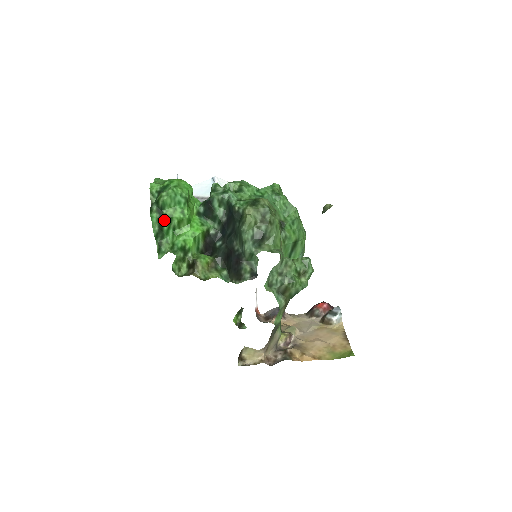
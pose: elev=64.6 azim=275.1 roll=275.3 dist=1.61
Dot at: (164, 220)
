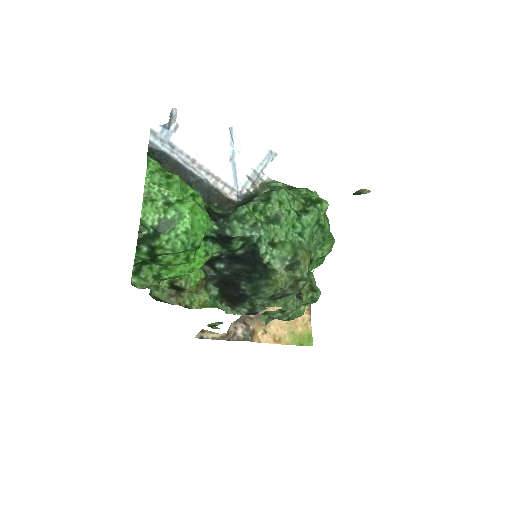
Dot at: (156, 262)
